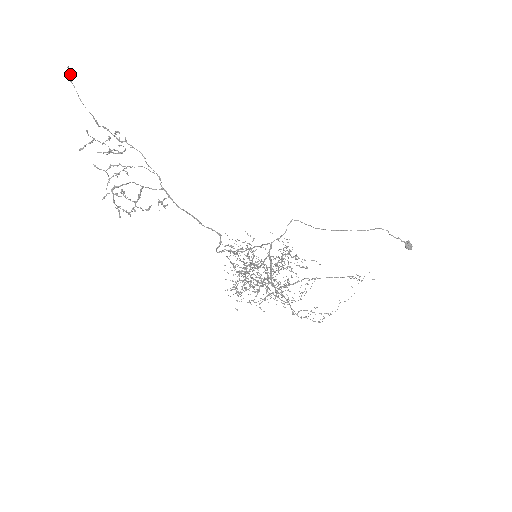
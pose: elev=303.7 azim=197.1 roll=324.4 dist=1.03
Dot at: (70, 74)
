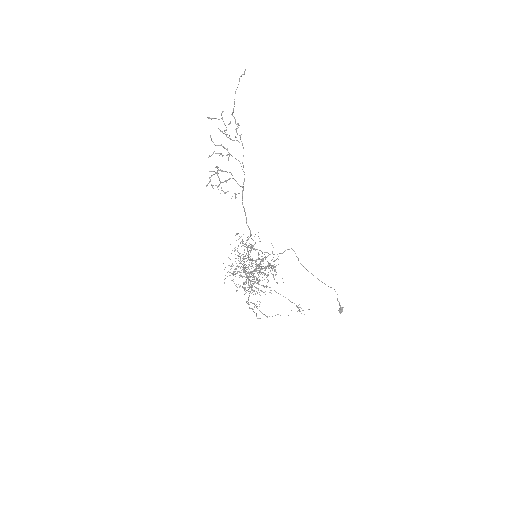
Dot at: (243, 74)
